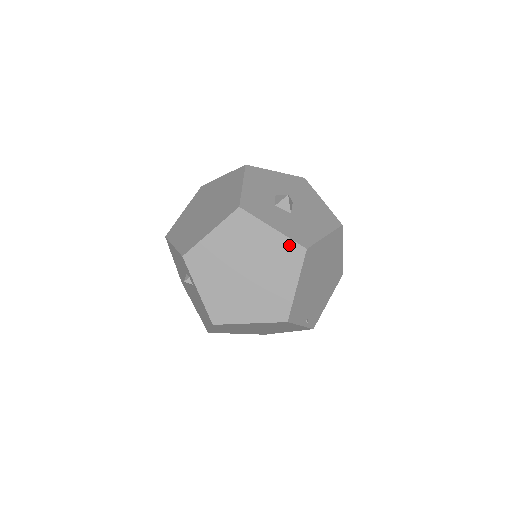
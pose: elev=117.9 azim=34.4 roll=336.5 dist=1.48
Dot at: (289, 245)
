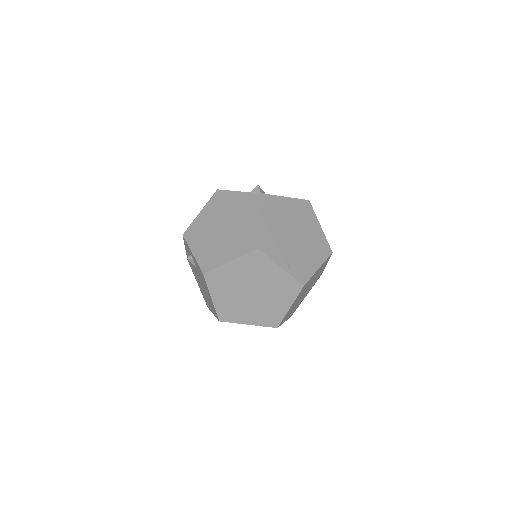
Dot at: (251, 197)
